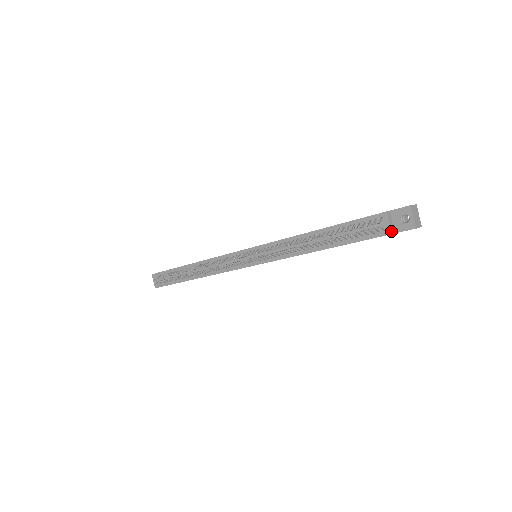
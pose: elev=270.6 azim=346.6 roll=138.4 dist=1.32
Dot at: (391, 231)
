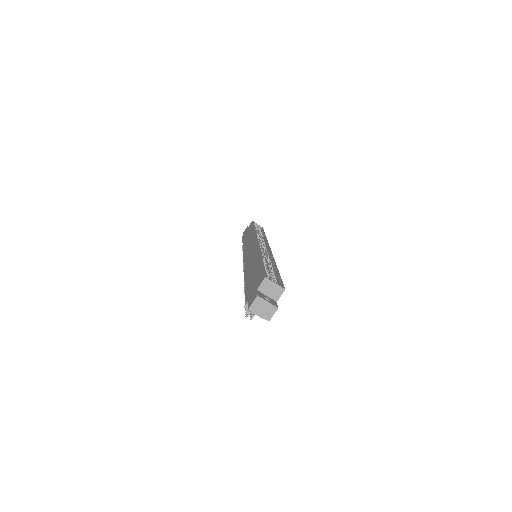
Dot at: occluded
